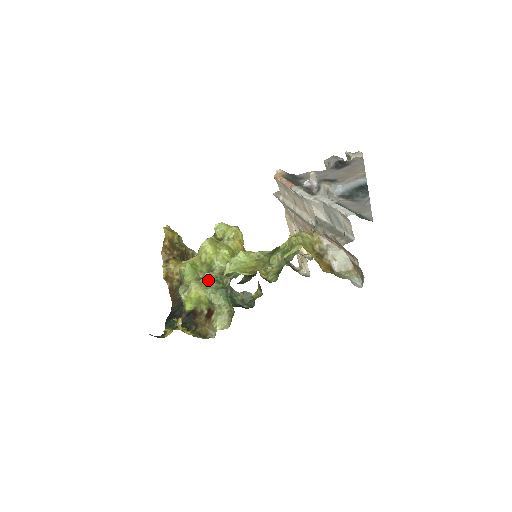
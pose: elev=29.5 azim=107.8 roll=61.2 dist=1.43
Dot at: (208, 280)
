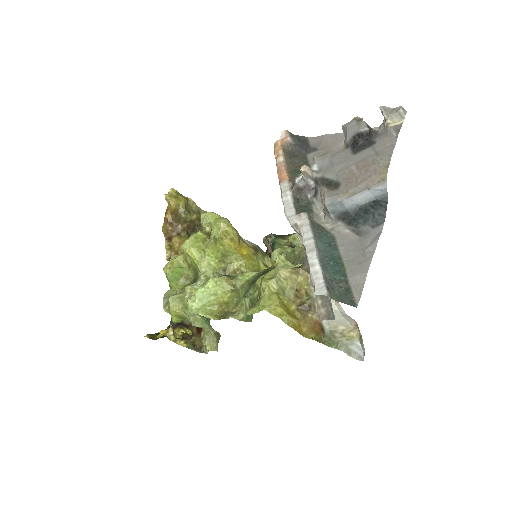
Dot at: (189, 295)
